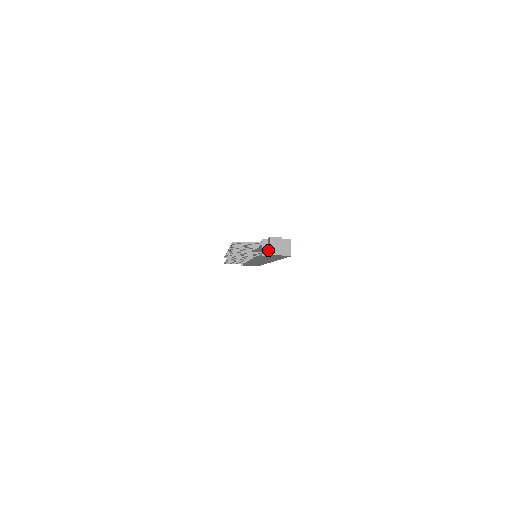
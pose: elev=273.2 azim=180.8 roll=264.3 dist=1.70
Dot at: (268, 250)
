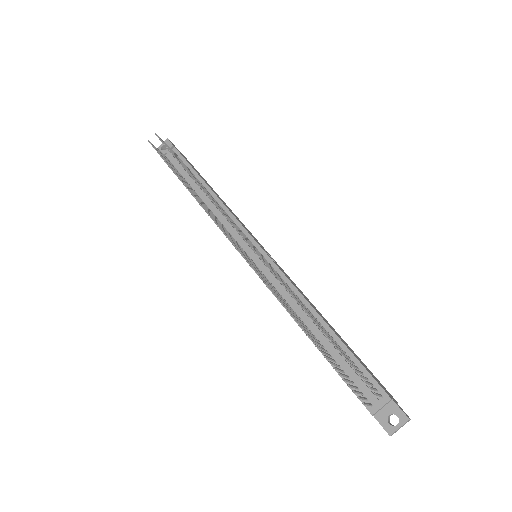
Dot at: (388, 421)
